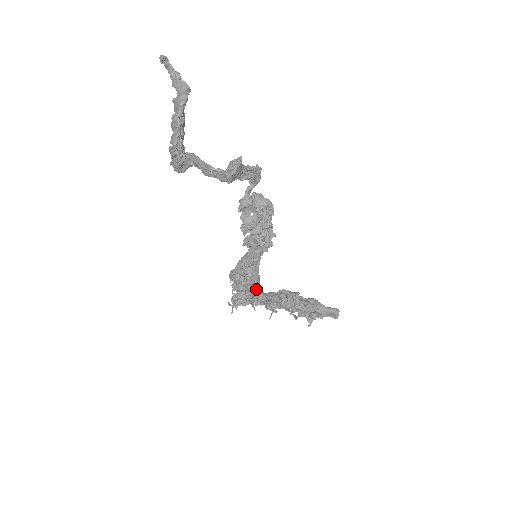
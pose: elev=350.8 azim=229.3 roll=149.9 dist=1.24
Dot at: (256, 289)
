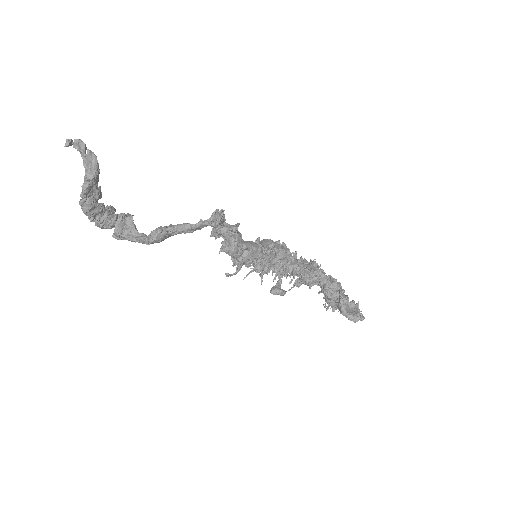
Dot at: (267, 272)
